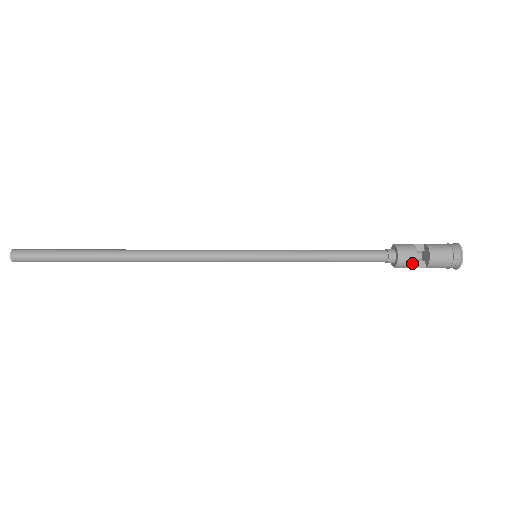
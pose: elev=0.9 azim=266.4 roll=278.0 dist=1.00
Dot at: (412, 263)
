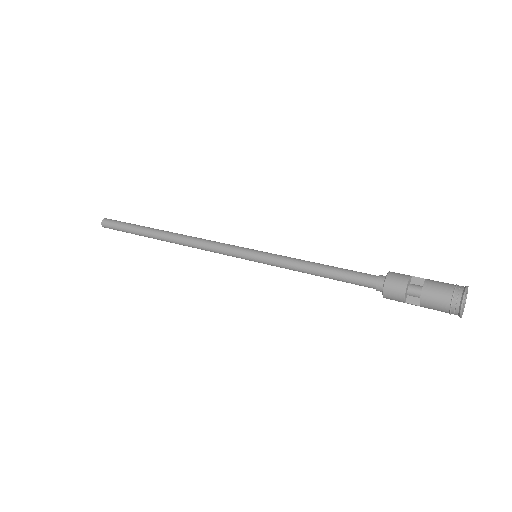
Dot at: (400, 295)
